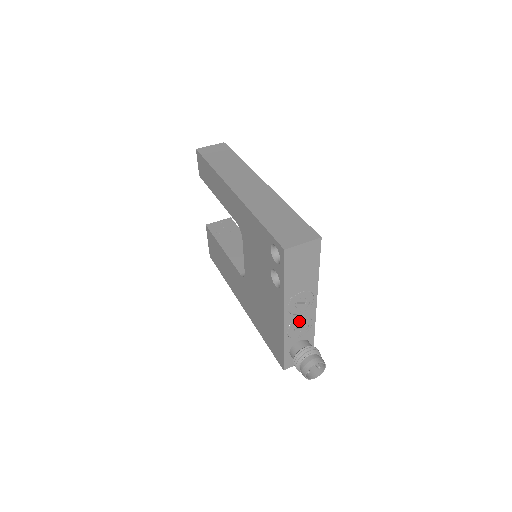
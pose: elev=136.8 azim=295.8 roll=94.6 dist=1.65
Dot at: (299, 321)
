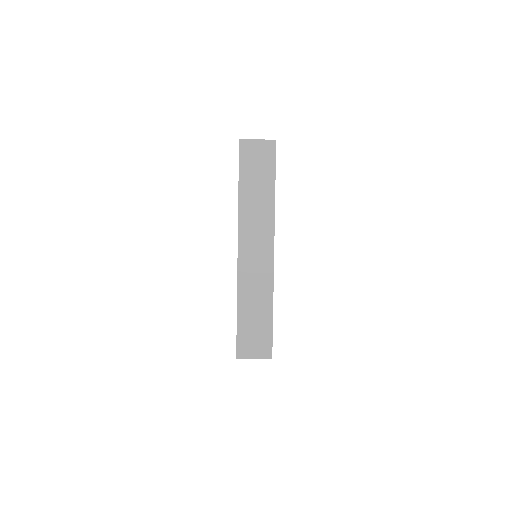
Dot at: occluded
